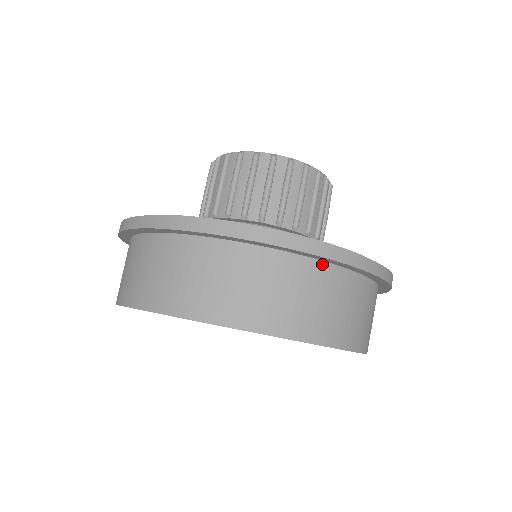
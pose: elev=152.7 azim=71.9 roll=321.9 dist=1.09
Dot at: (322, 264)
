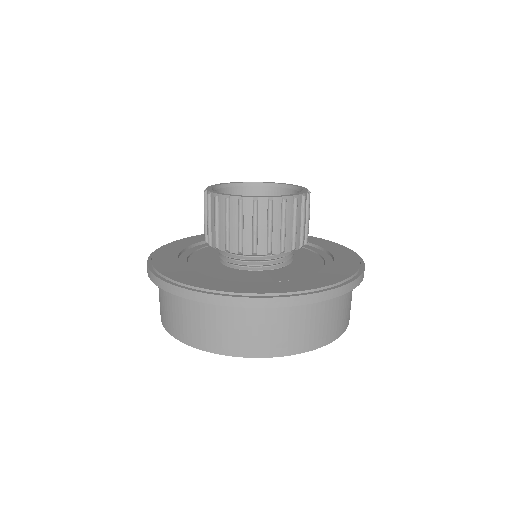
Dot at: occluded
